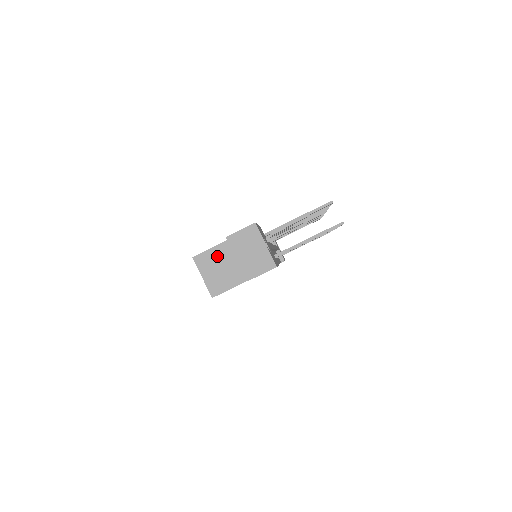
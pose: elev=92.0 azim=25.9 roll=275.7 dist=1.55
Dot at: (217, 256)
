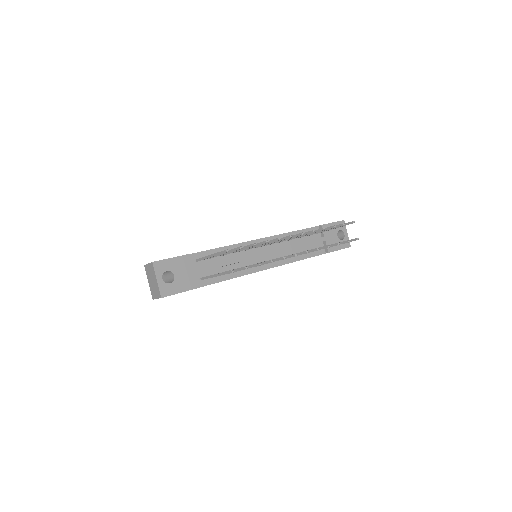
Dot at: occluded
